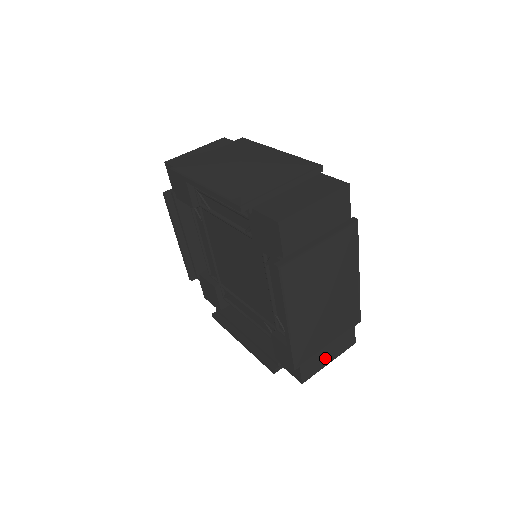
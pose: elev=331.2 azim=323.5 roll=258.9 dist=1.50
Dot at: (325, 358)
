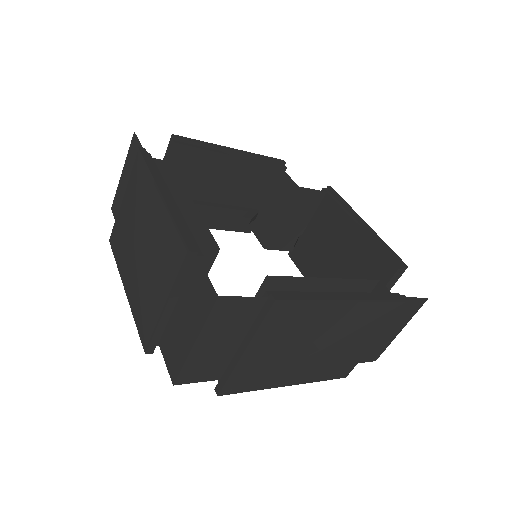
Dot at: (388, 336)
